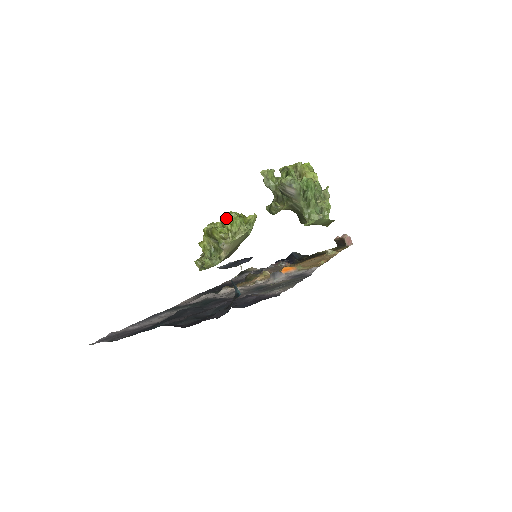
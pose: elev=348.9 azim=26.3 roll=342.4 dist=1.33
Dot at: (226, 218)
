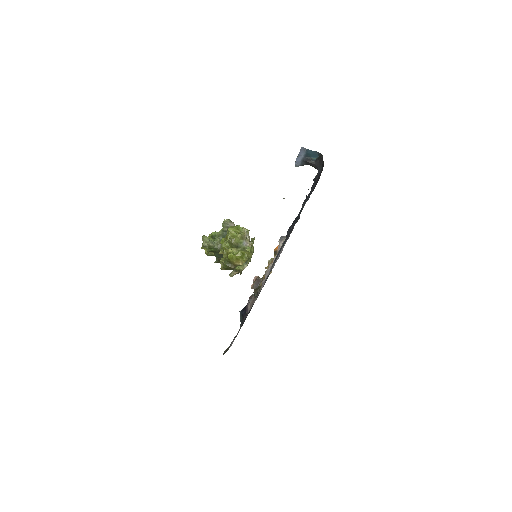
Dot at: (231, 228)
